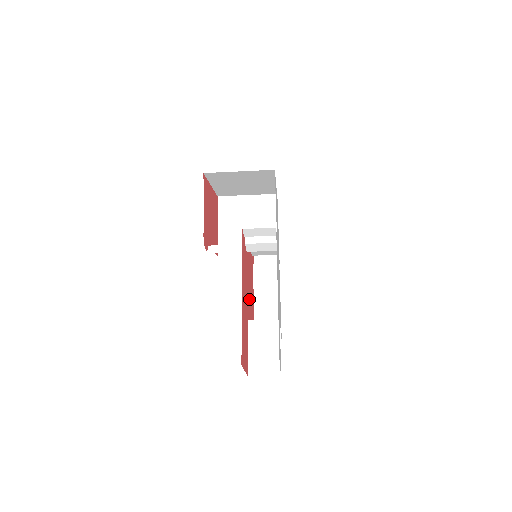
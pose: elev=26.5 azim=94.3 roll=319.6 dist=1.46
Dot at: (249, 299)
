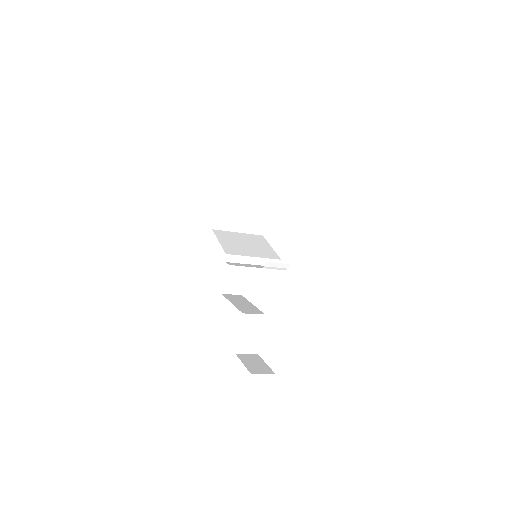
Dot at: occluded
